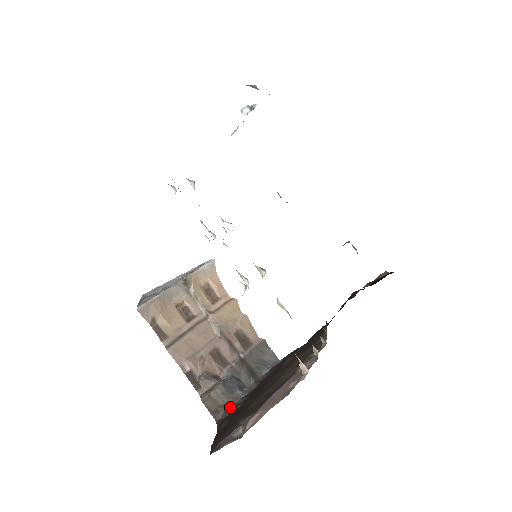
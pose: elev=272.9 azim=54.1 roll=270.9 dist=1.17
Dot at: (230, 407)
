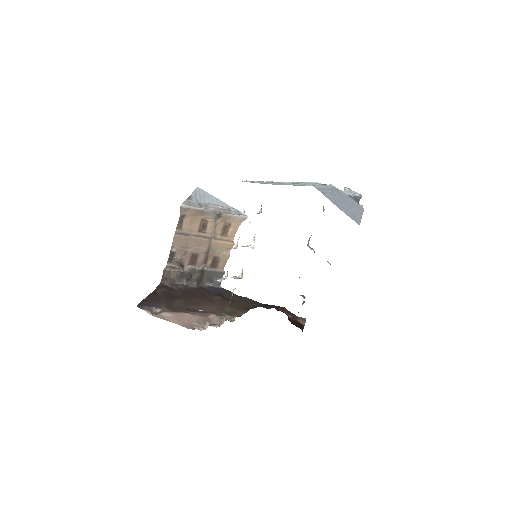
Dot at: (173, 283)
